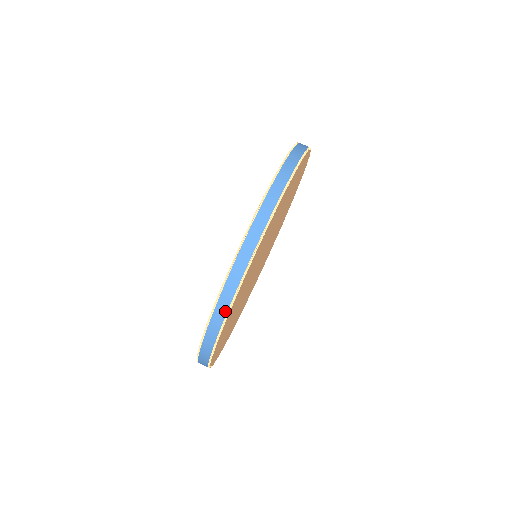
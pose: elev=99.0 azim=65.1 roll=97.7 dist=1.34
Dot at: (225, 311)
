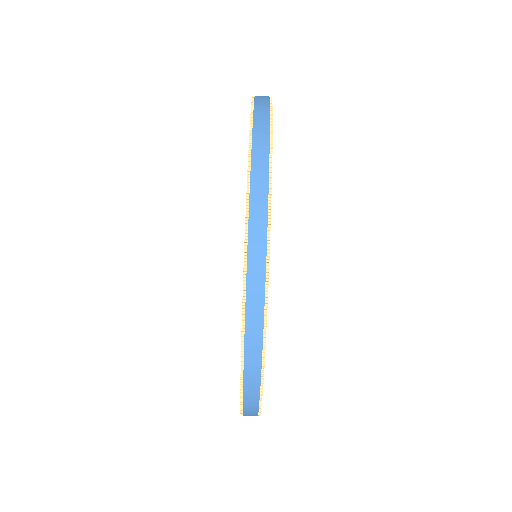
Dot at: occluded
